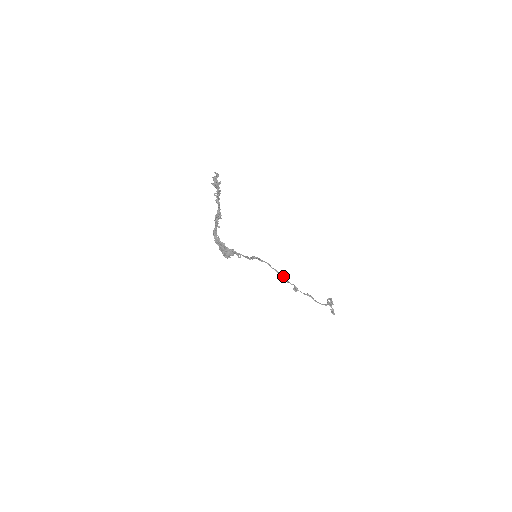
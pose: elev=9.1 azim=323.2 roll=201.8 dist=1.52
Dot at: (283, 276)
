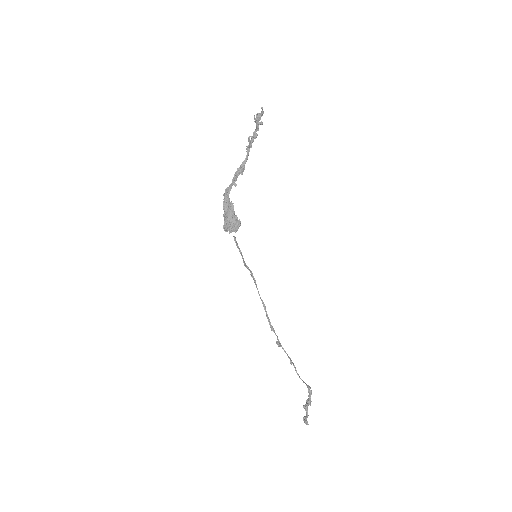
Dot at: (269, 319)
